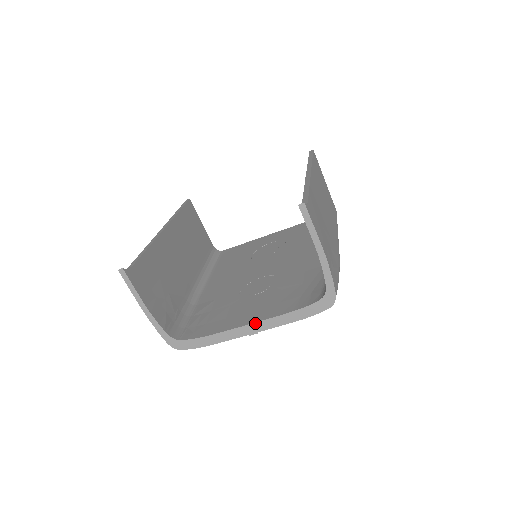
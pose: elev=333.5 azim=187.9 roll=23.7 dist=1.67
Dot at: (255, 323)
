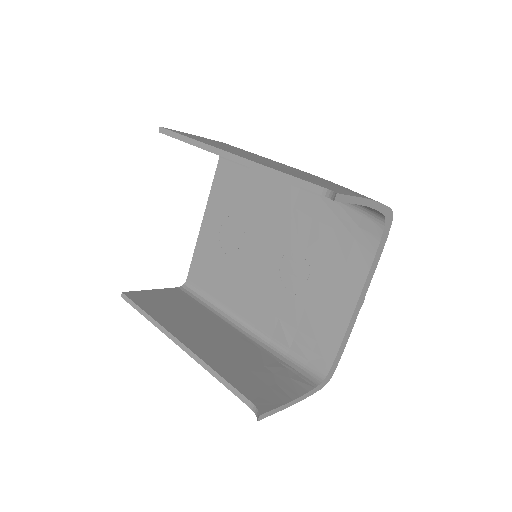
Dot at: (360, 297)
